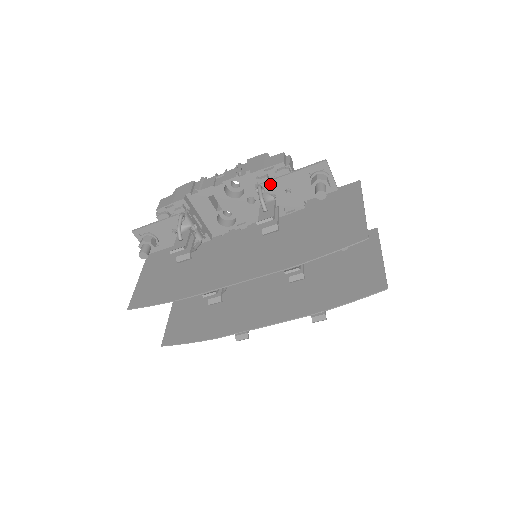
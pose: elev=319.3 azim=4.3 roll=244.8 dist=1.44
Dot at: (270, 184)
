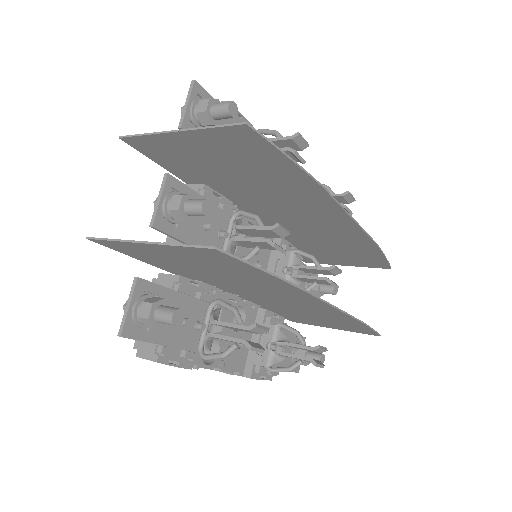
Dot at: occluded
